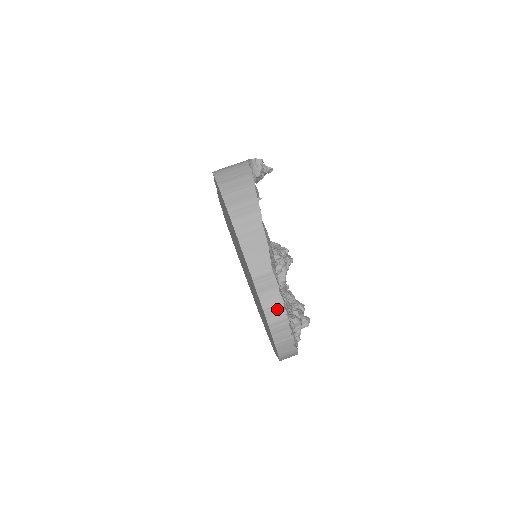
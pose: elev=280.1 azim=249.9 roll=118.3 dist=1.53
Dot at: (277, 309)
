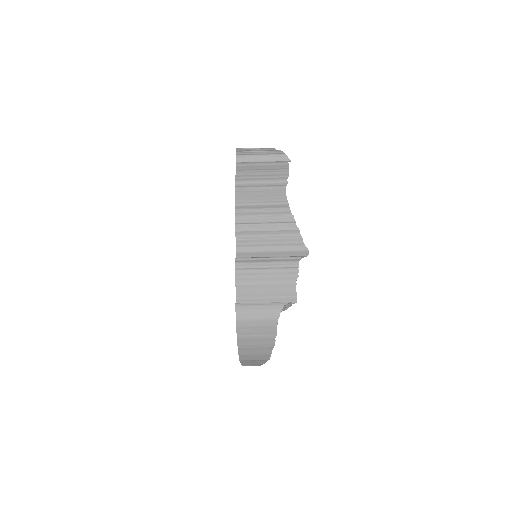
Dot at: occluded
